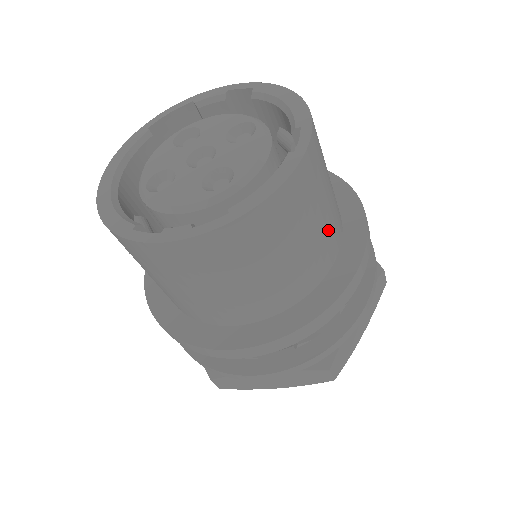
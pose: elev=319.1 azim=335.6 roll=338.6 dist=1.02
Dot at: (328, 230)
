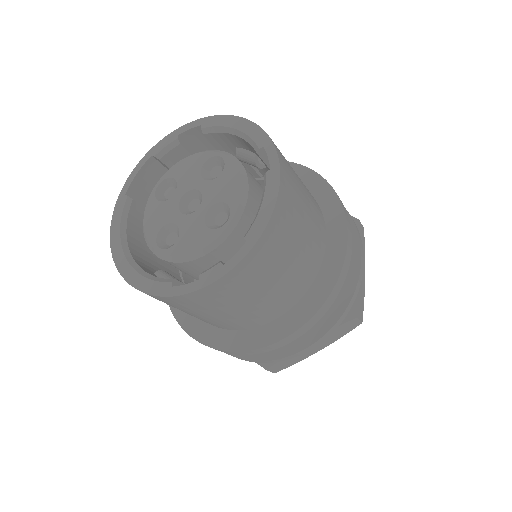
Dot at: (314, 214)
